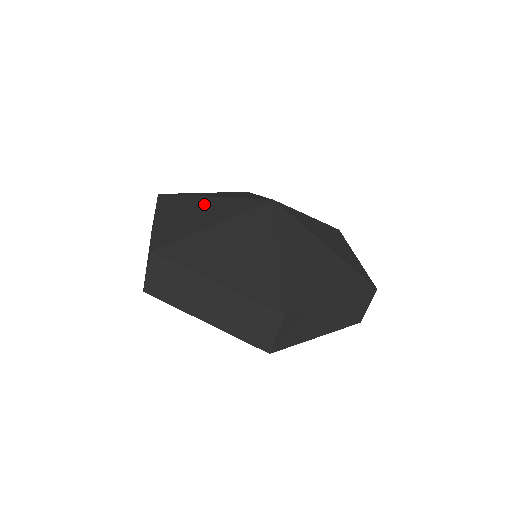
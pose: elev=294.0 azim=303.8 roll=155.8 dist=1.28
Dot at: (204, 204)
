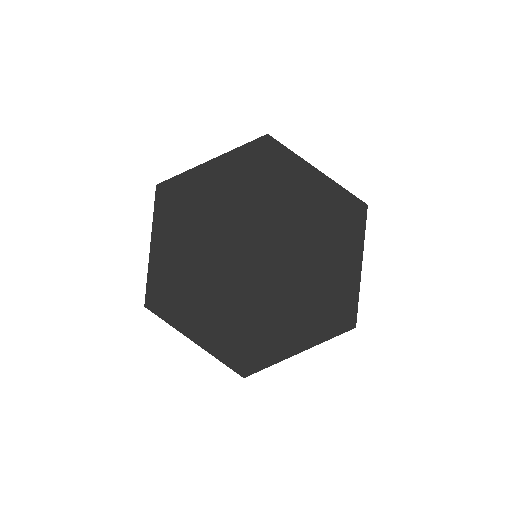
Dot at: (204, 299)
